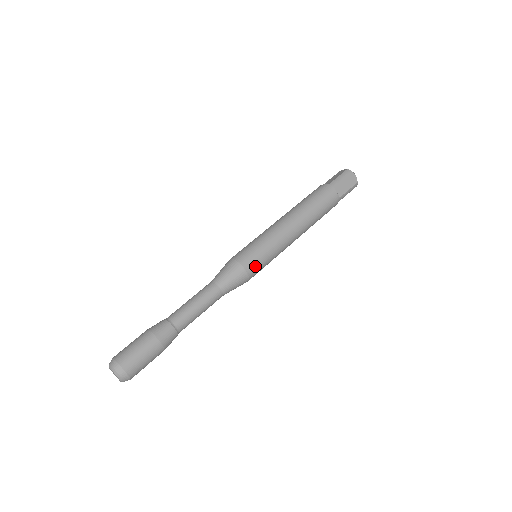
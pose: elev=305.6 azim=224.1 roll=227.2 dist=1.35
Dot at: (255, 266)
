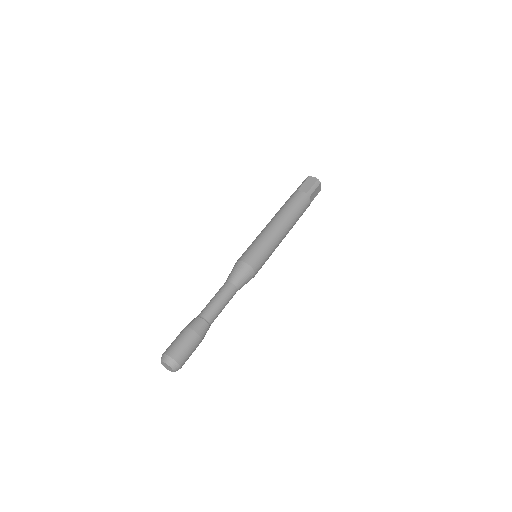
Dot at: occluded
